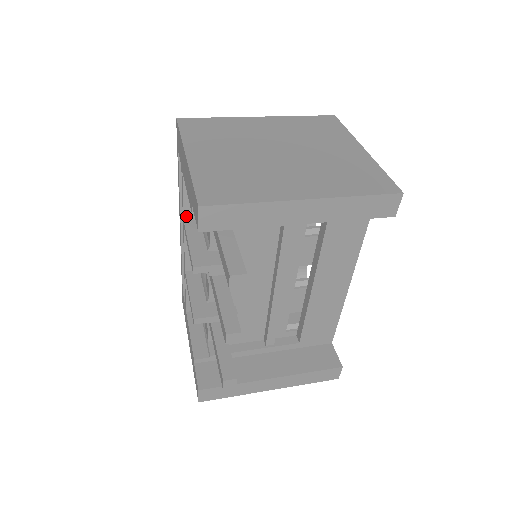
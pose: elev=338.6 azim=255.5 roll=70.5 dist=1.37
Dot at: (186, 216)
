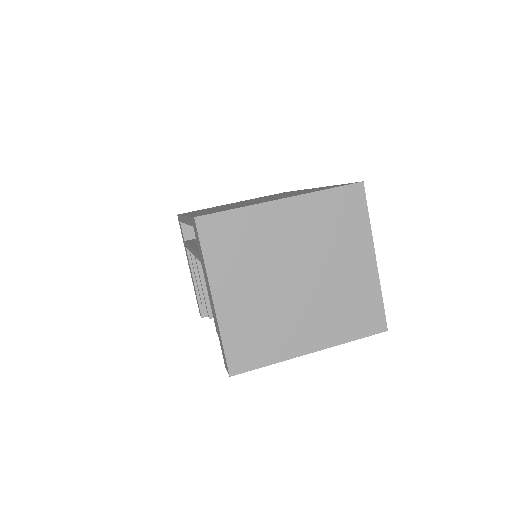
Dot at: occluded
